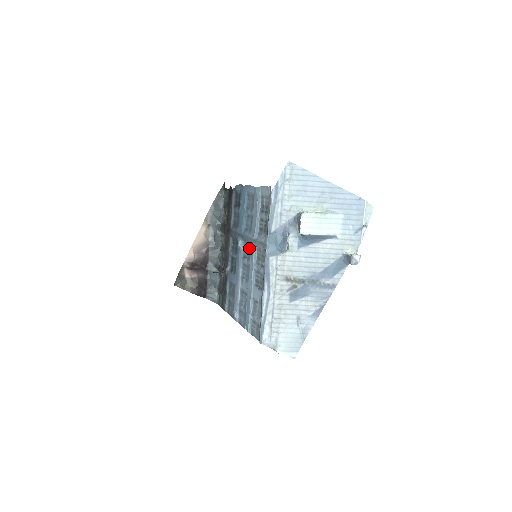
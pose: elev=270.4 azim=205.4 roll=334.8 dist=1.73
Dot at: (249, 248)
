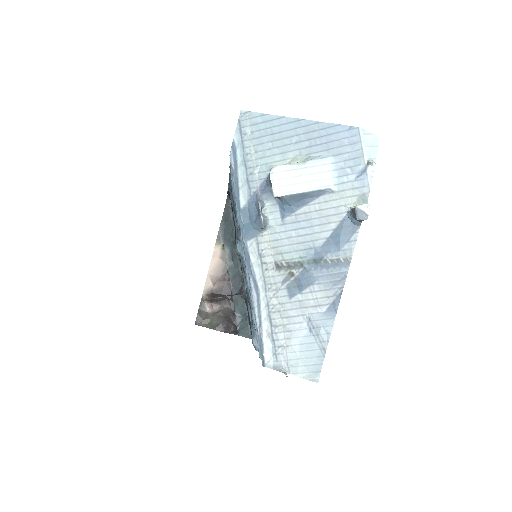
Dot at: occluded
